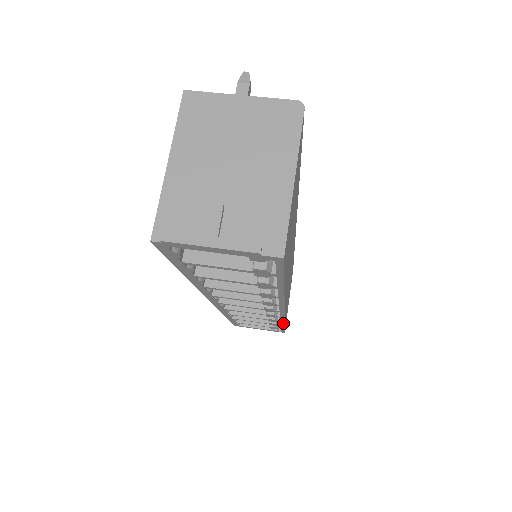
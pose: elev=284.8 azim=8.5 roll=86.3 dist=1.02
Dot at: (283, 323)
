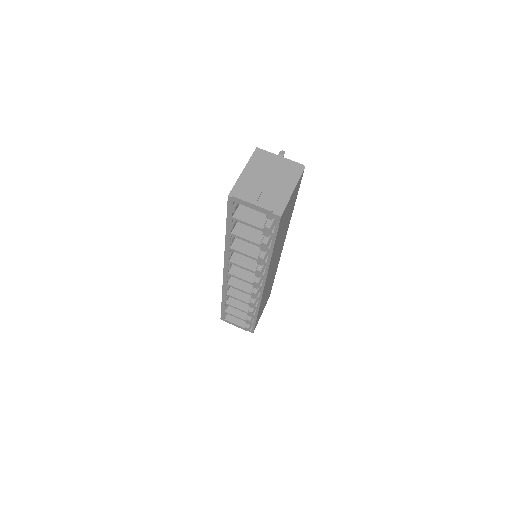
Dot at: (257, 311)
